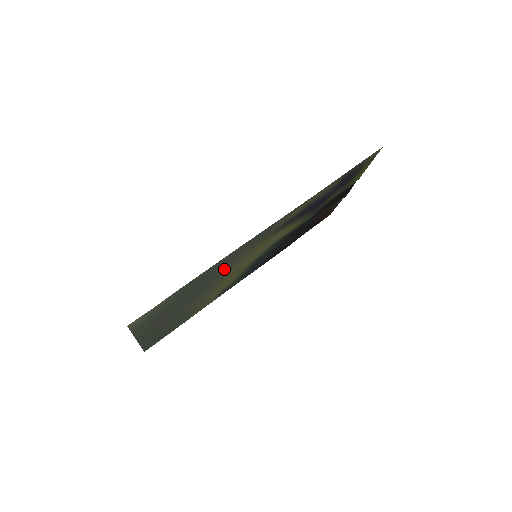
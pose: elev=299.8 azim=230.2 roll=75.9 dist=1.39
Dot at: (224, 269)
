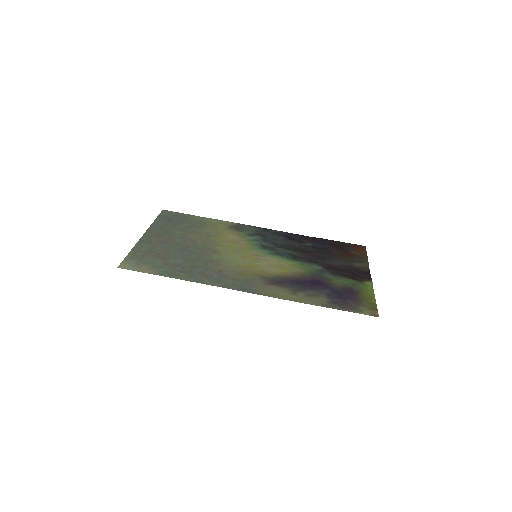
Dot at: (213, 265)
